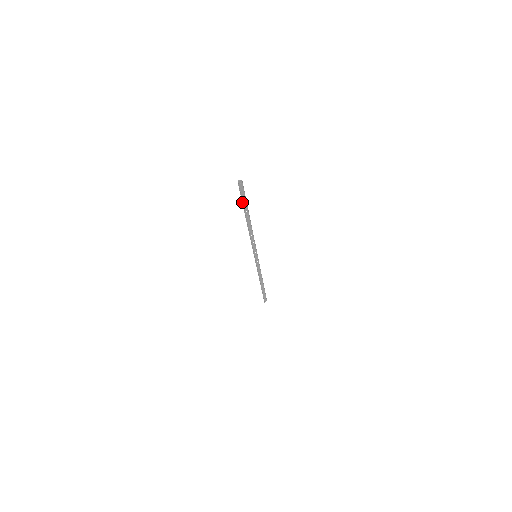
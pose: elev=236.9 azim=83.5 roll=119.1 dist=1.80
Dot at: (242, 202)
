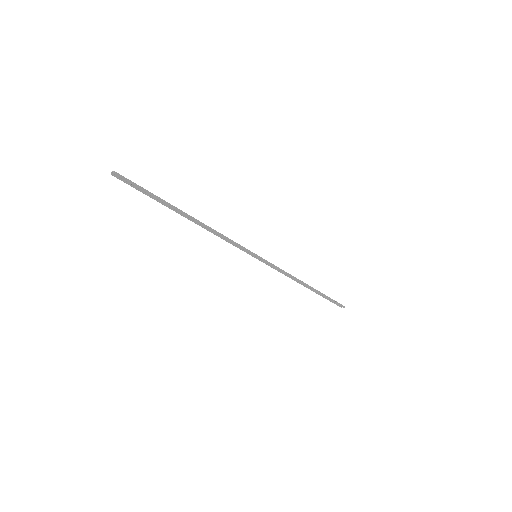
Dot at: (149, 196)
